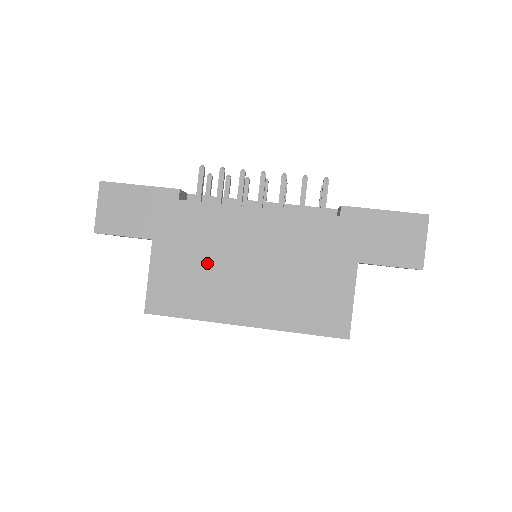
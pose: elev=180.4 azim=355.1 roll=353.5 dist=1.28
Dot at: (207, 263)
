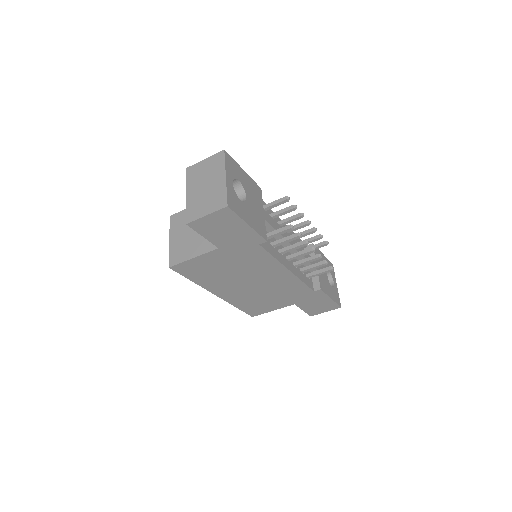
Dot at: (233, 271)
